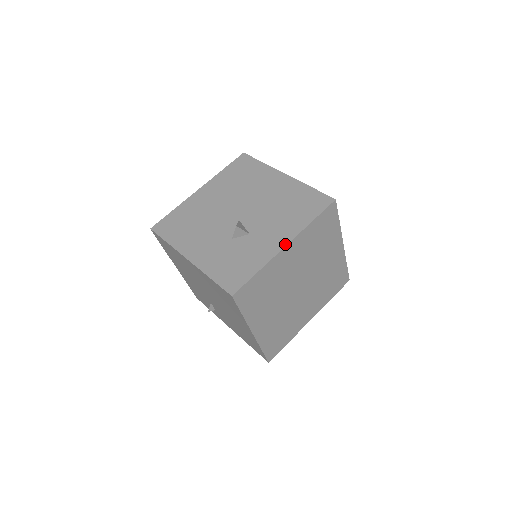
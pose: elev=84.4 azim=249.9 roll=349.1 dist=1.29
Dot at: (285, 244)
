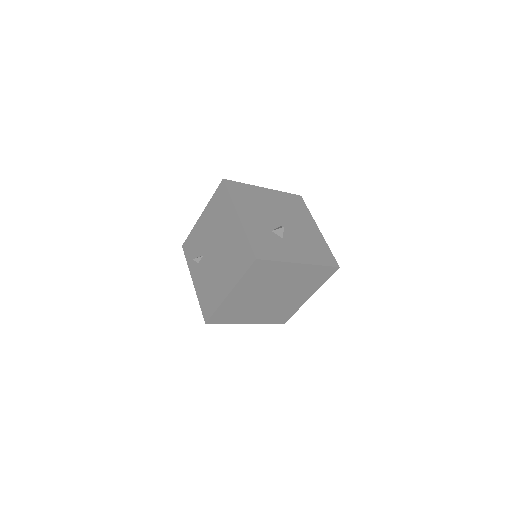
Dot at: (301, 262)
